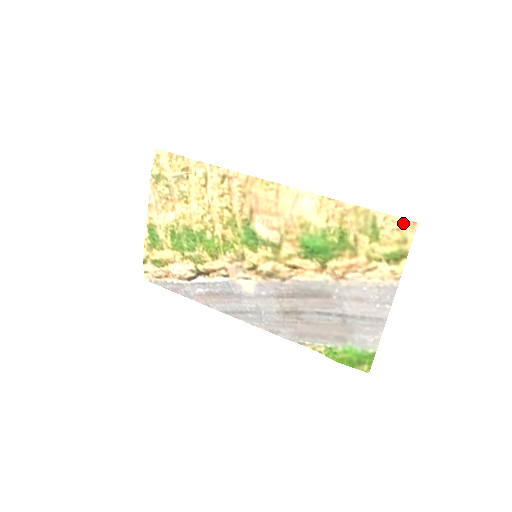
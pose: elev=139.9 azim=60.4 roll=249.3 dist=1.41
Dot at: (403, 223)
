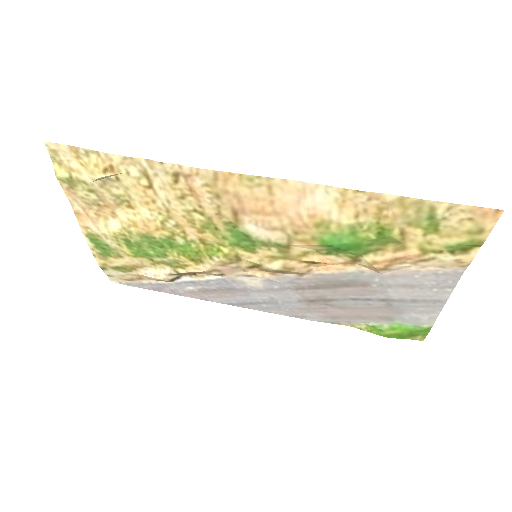
Dot at: (479, 212)
